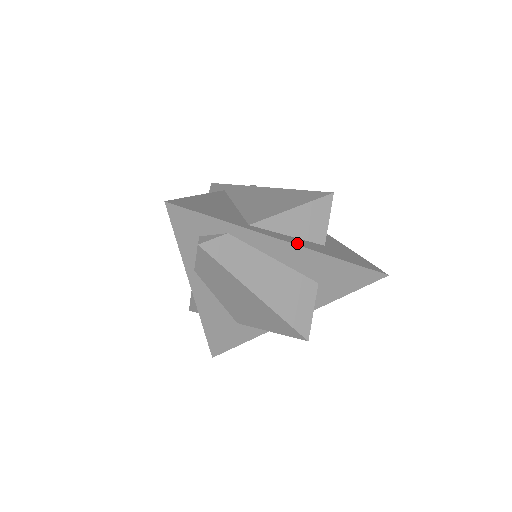
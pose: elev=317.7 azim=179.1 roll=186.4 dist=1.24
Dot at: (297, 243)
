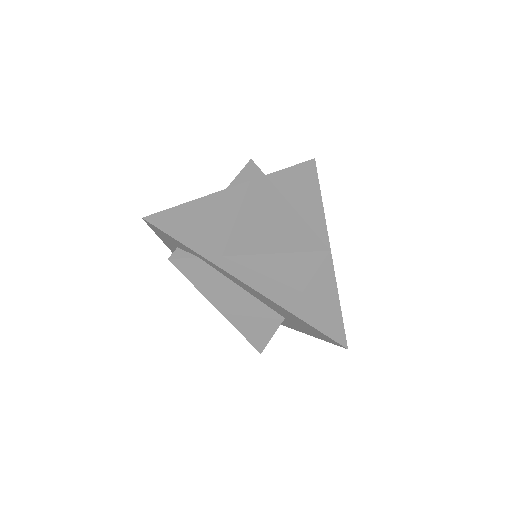
Dot at: (262, 289)
